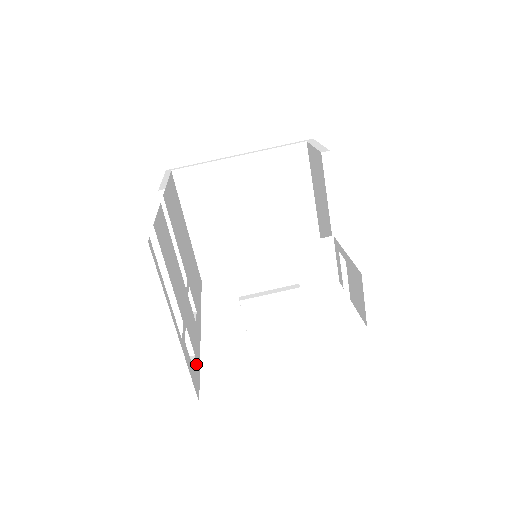
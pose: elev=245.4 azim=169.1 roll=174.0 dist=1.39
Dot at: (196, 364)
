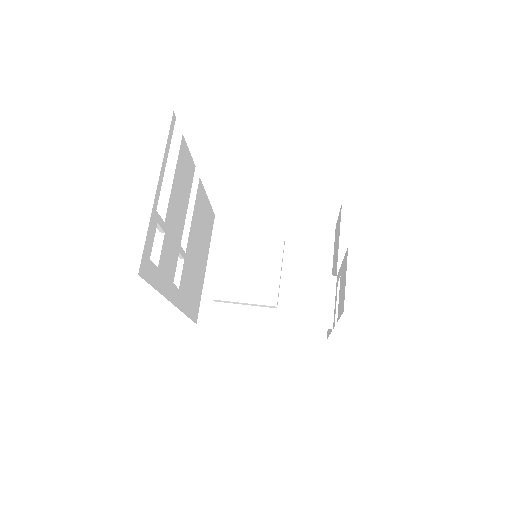
Dot at: (154, 272)
